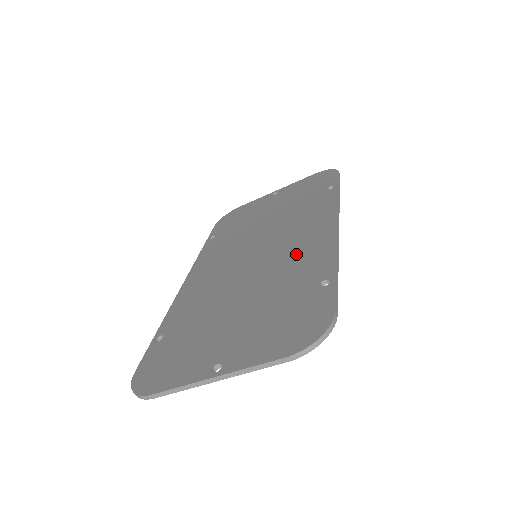
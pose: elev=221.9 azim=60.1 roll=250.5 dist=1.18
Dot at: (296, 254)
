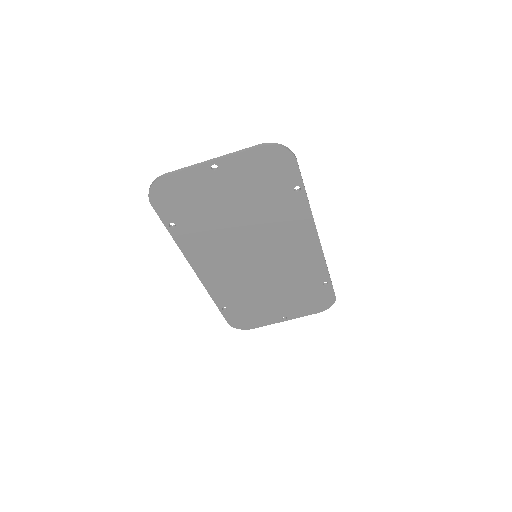
Dot at: (285, 229)
